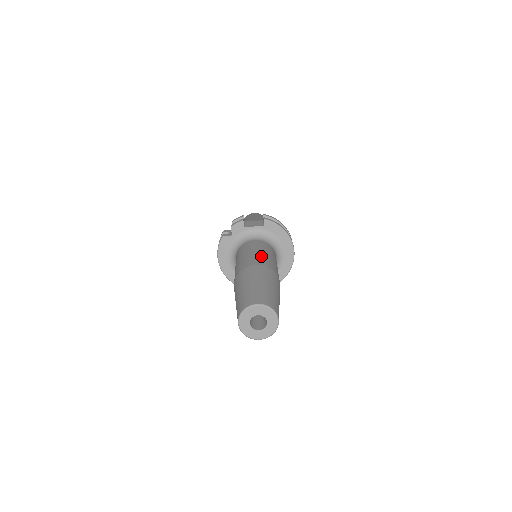
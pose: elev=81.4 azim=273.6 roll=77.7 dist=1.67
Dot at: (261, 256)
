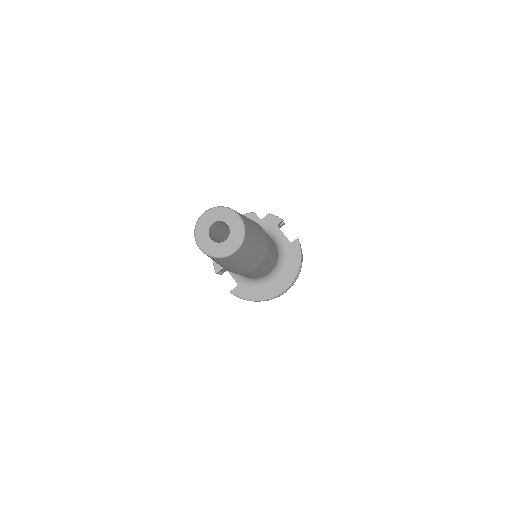
Dot at: occluded
